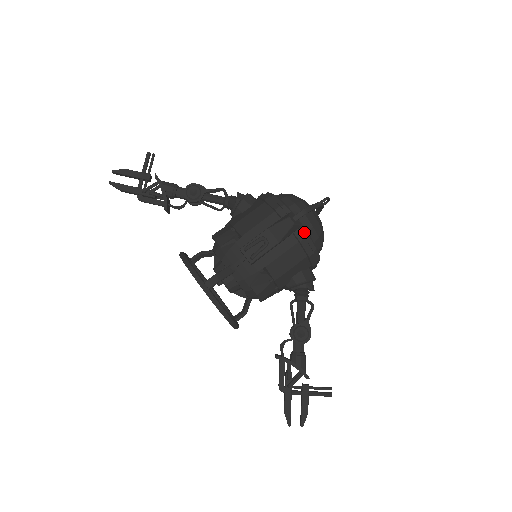
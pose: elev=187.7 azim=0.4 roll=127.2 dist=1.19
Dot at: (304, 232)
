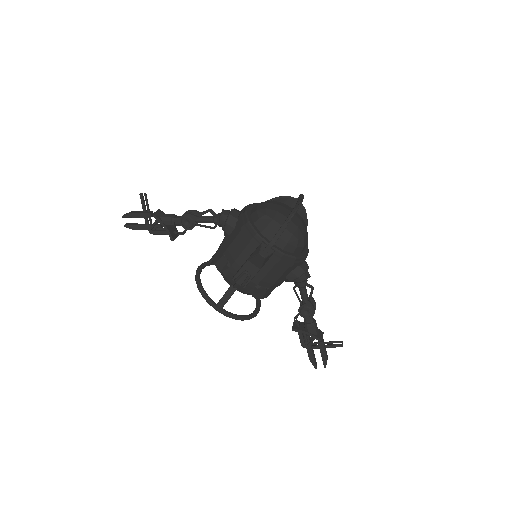
Dot at: (279, 254)
